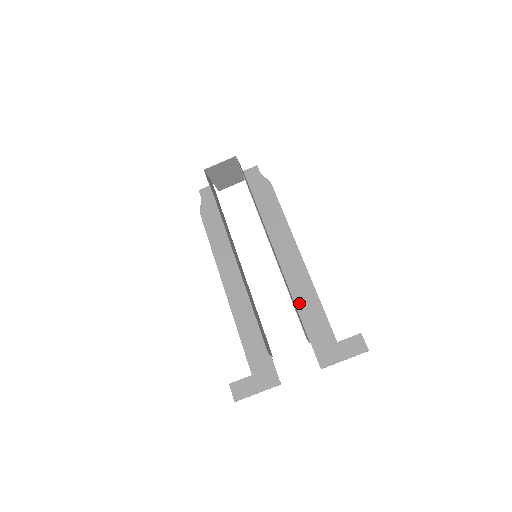
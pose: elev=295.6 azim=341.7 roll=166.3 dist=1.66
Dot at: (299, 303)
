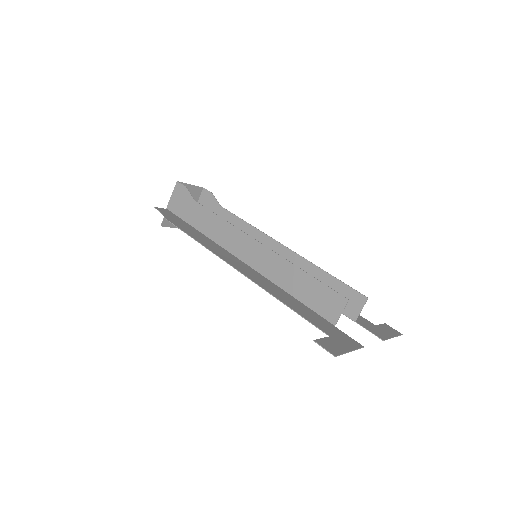
Dot at: occluded
